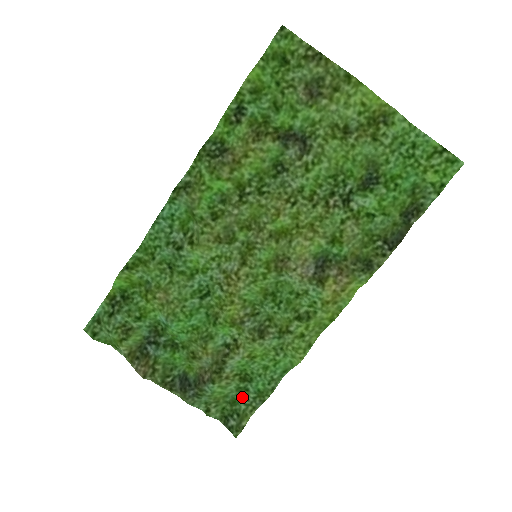
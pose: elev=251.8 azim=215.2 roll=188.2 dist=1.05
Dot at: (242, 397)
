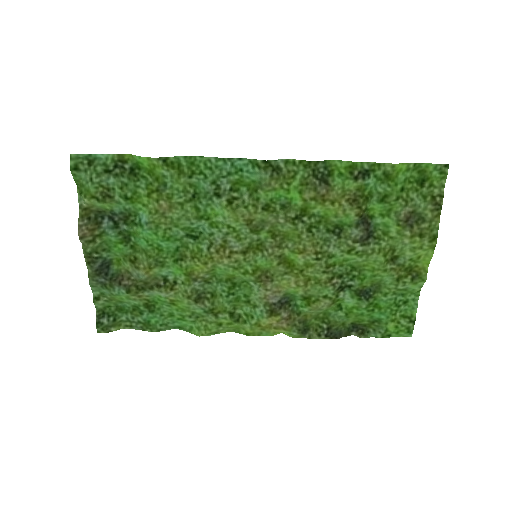
Dot at: (131, 313)
